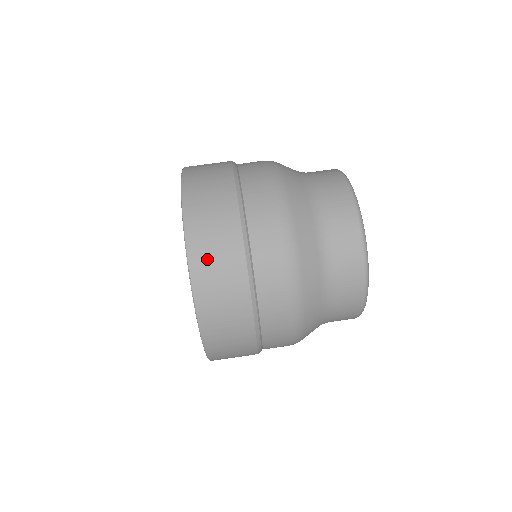
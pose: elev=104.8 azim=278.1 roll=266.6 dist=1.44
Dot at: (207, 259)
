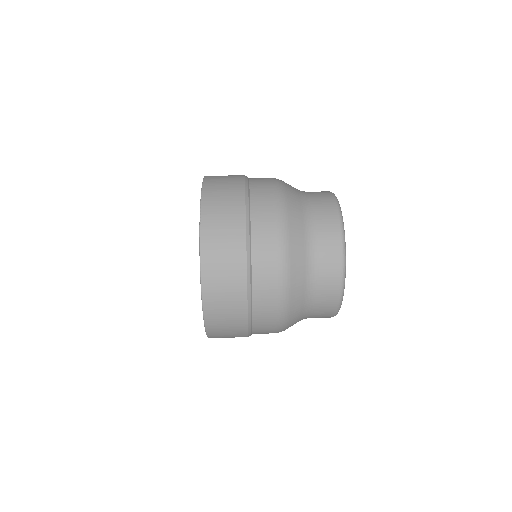
Dot at: (216, 190)
